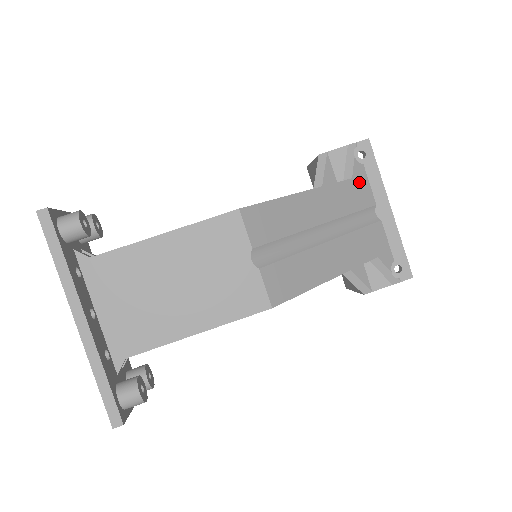
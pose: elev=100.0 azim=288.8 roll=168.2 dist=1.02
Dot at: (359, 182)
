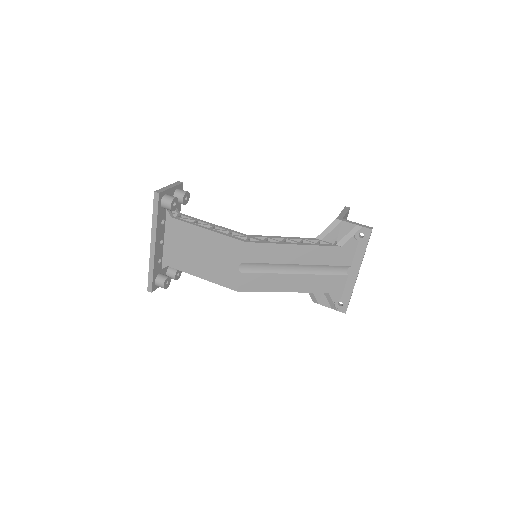
Dot at: (346, 250)
